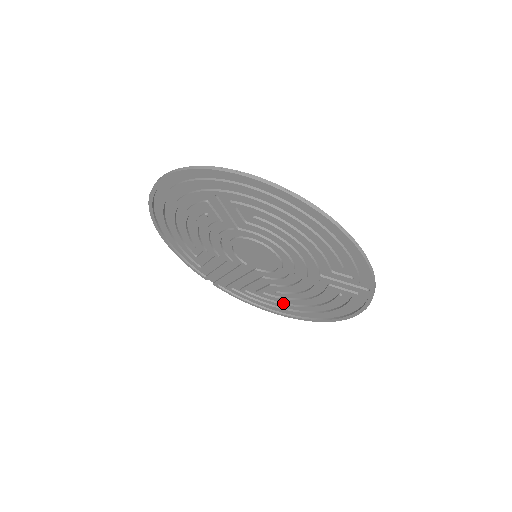
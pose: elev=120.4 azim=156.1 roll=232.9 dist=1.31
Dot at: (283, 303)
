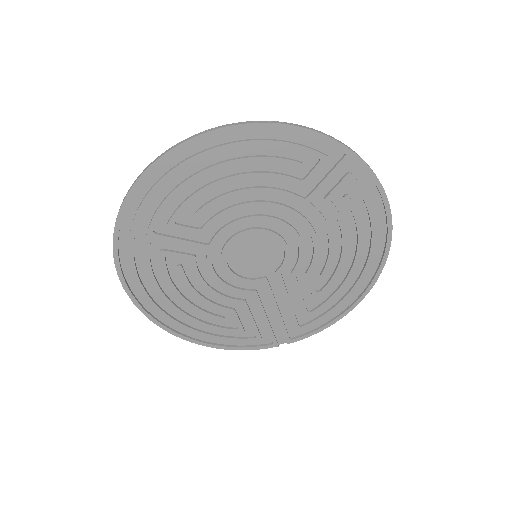
Dot at: (343, 280)
